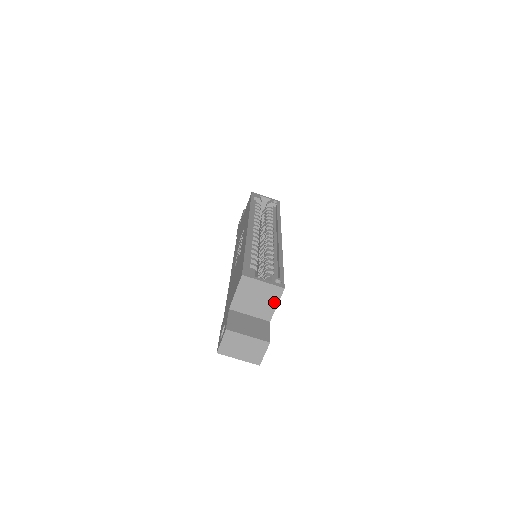
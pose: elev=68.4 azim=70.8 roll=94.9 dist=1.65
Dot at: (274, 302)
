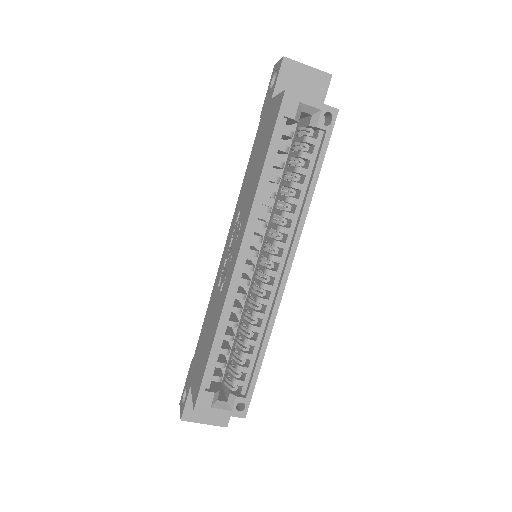
Dot at: occluded
